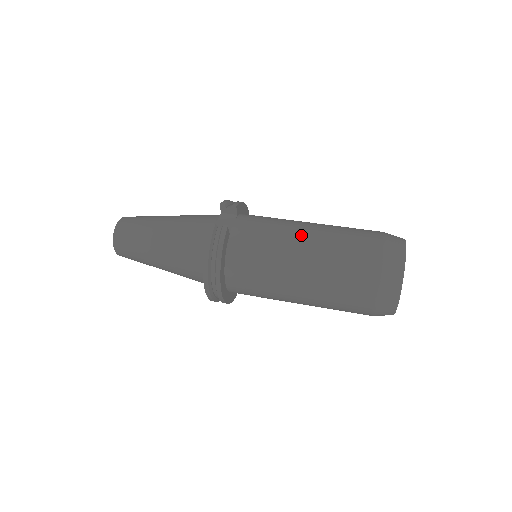
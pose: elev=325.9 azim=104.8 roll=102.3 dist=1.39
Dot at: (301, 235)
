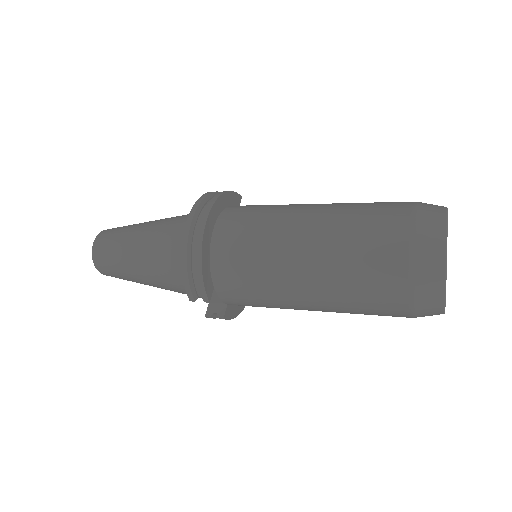
Dot at: occluded
